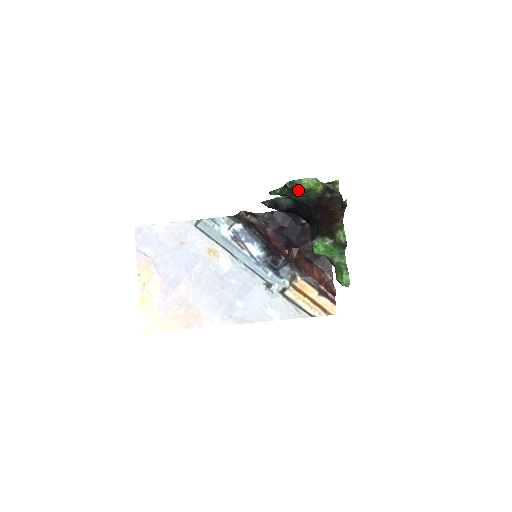
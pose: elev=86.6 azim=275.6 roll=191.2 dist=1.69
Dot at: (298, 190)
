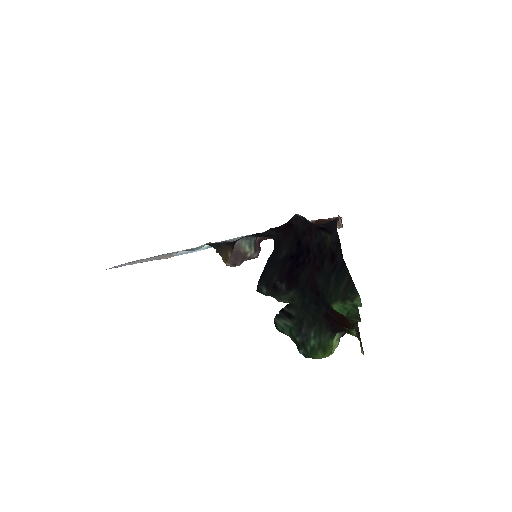
Dot at: (312, 347)
